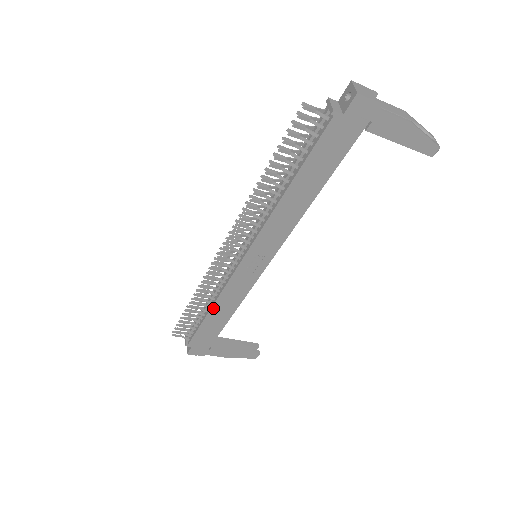
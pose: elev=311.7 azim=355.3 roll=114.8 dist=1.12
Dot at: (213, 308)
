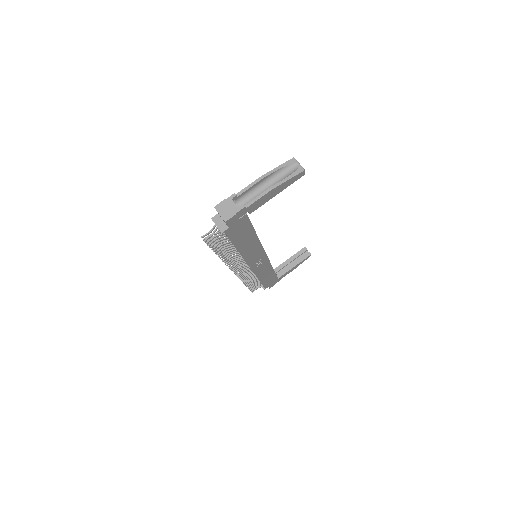
Dot at: (260, 279)
